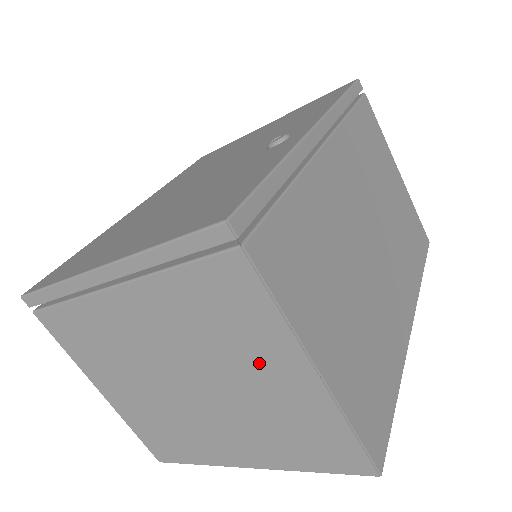
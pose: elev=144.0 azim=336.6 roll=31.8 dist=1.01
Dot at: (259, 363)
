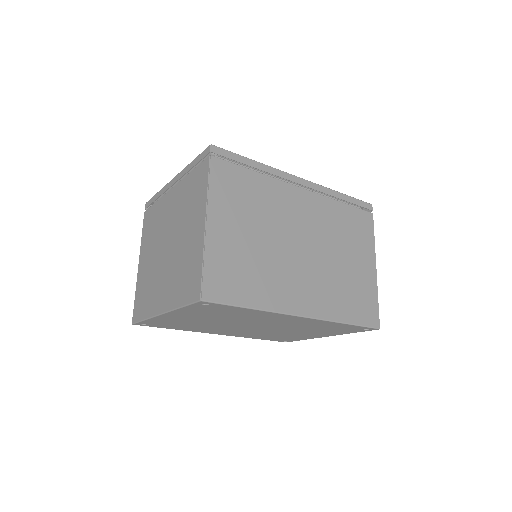
Dot at: (192, 222)
